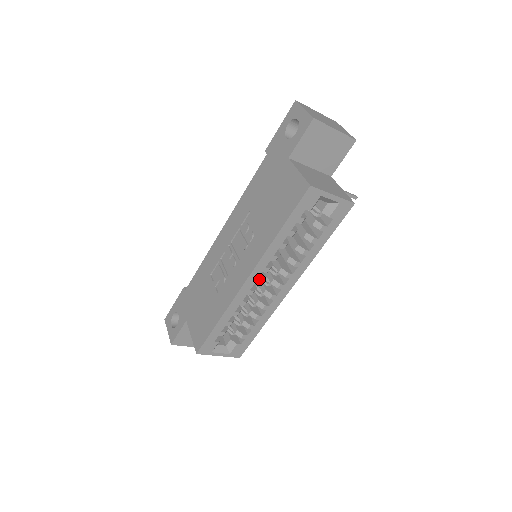
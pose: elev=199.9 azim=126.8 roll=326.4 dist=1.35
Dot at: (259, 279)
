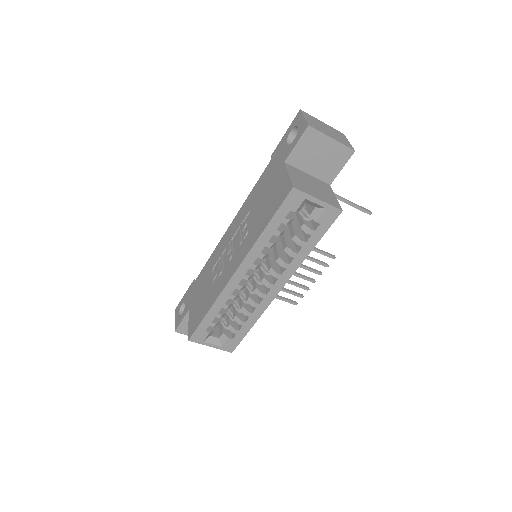
Dot at: (247, 275)
